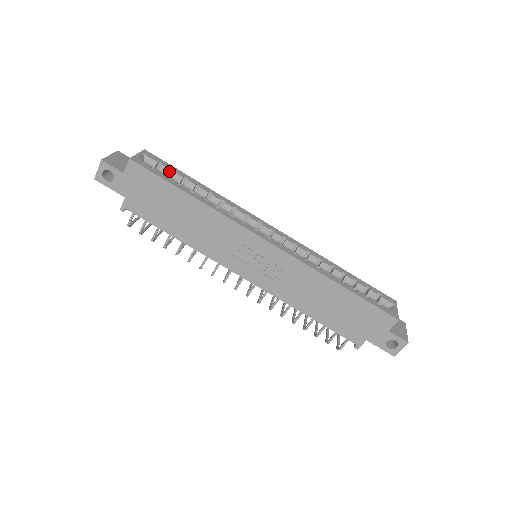
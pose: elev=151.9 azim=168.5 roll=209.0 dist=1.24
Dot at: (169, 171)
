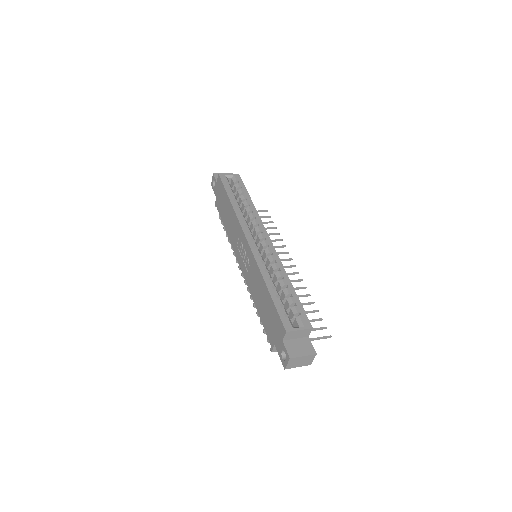
Dot at: (238, 187)
